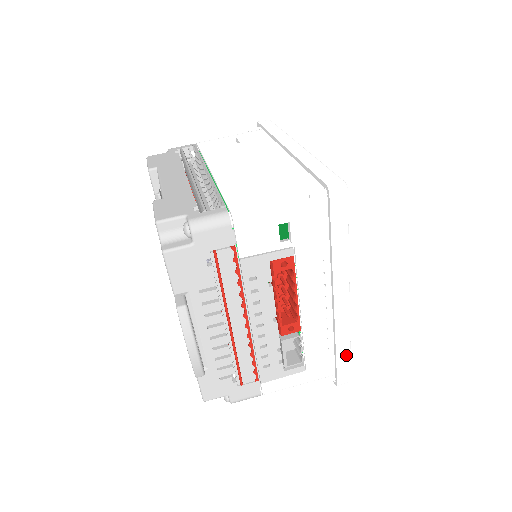
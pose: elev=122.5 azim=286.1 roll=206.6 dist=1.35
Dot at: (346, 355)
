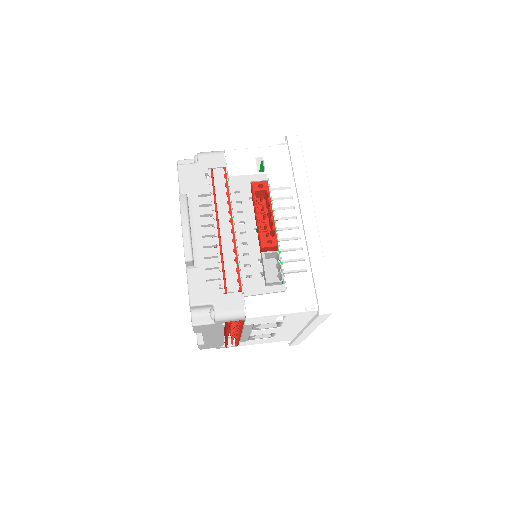
Dot at: (322, 273)
